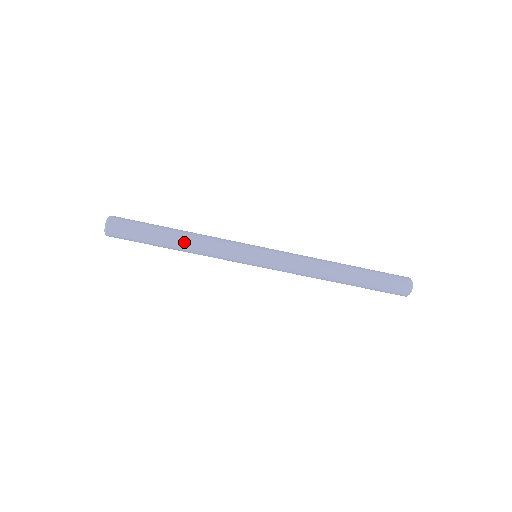
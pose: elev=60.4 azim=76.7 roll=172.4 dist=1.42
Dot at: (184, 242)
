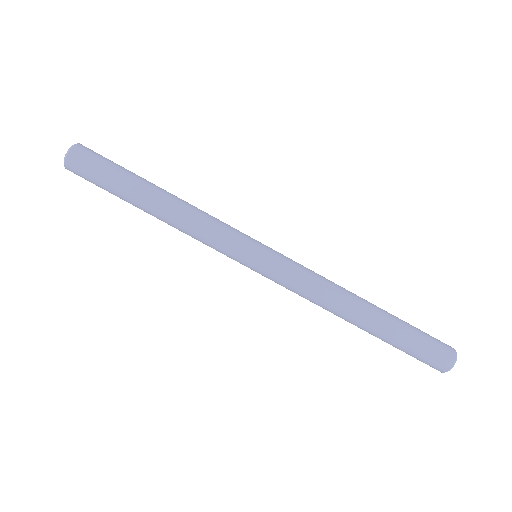
Dot at: (165, 205)
